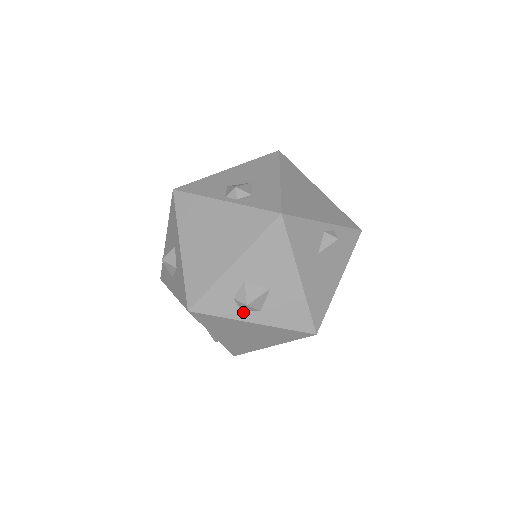
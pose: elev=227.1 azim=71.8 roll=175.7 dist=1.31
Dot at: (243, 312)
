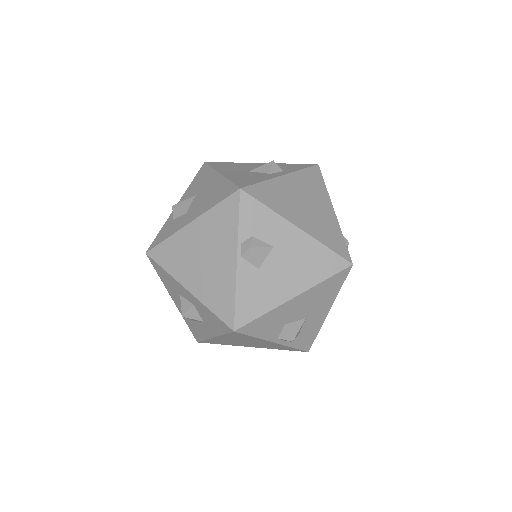
Dot at: occluded
